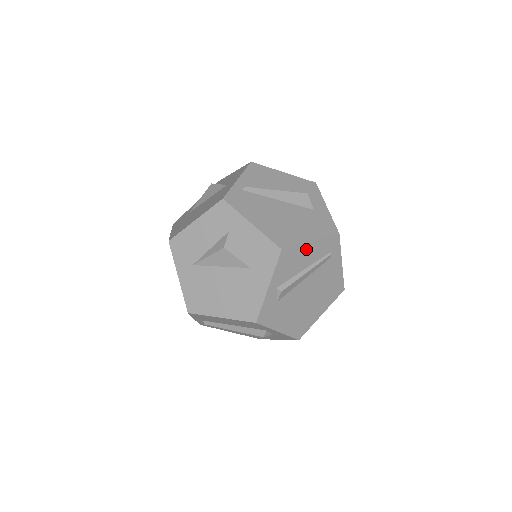
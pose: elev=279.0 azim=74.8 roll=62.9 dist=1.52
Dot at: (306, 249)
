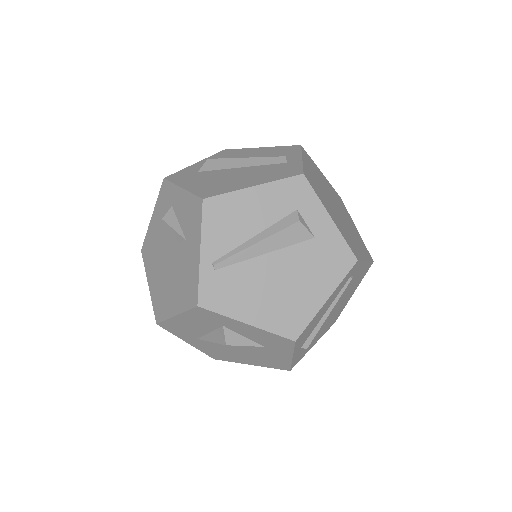
Dot at: (322, 309)
